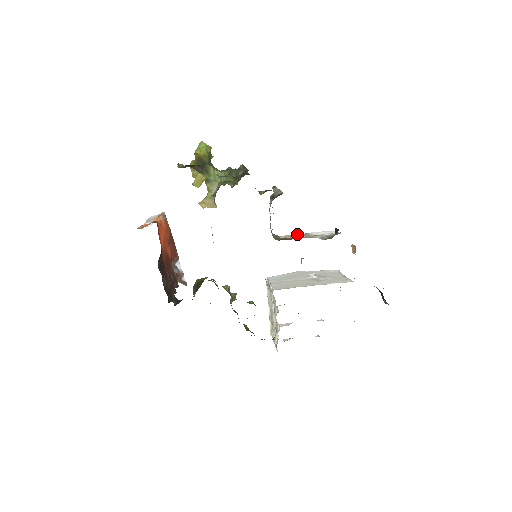
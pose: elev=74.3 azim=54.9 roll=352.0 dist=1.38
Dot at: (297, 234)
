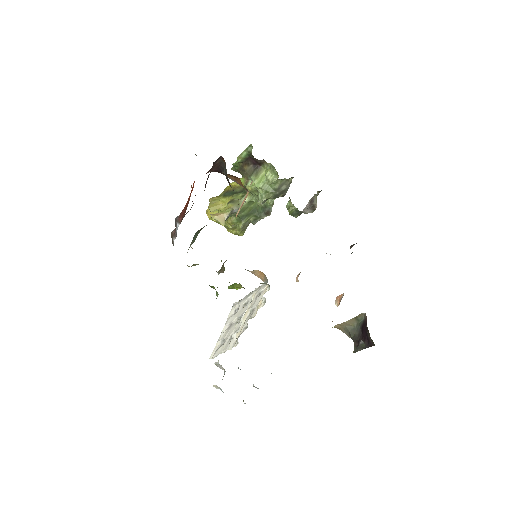
Dot at: occluded
